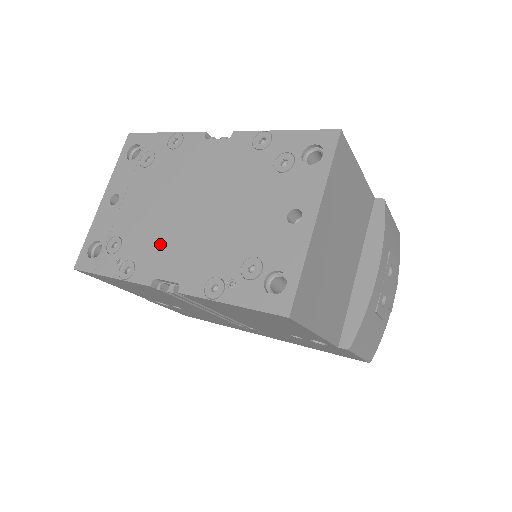
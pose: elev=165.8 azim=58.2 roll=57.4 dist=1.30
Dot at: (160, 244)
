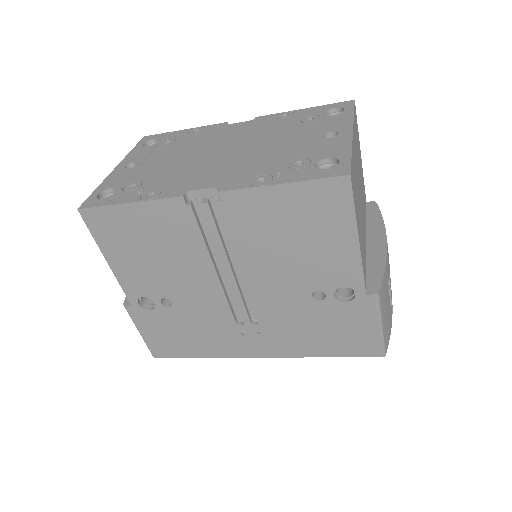
Dot at: (190, 174)
